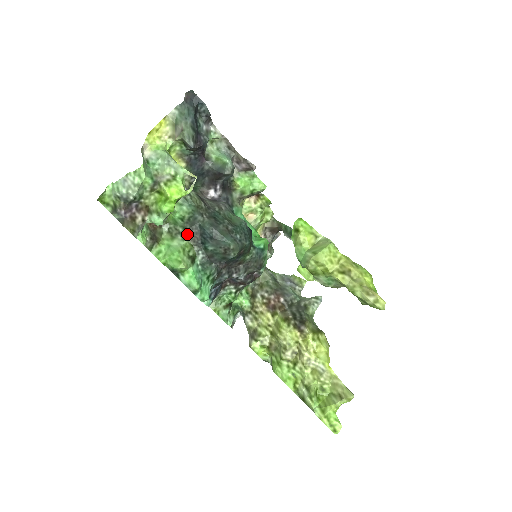
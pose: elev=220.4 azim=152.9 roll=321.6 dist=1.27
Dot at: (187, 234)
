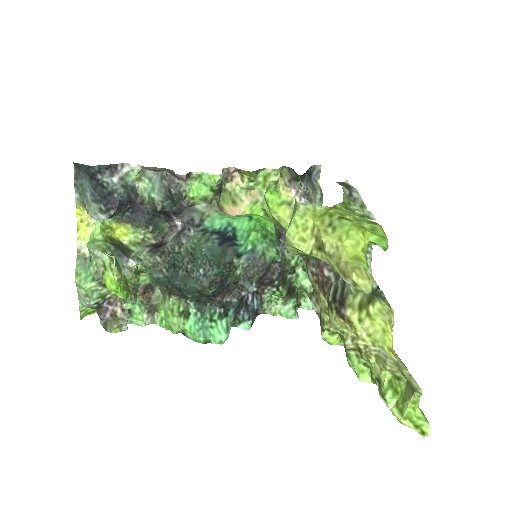
Dot at: (168, 292)
